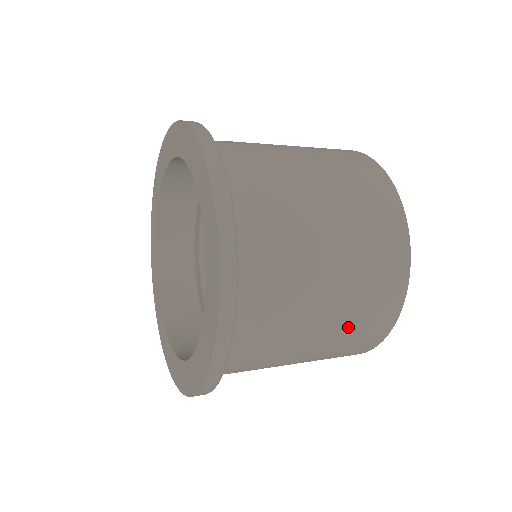
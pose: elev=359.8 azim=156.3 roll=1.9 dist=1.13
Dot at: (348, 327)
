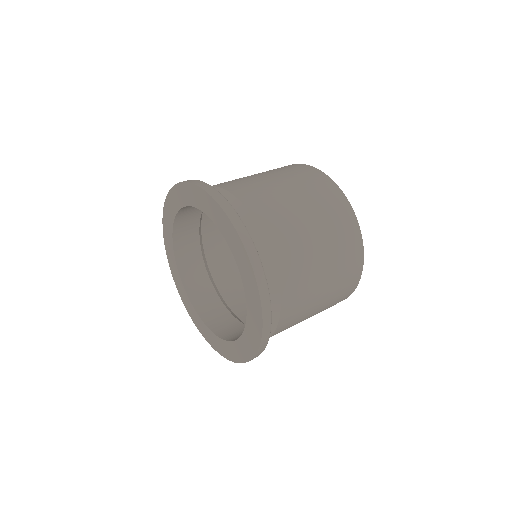
Dot at: (329, 235)
